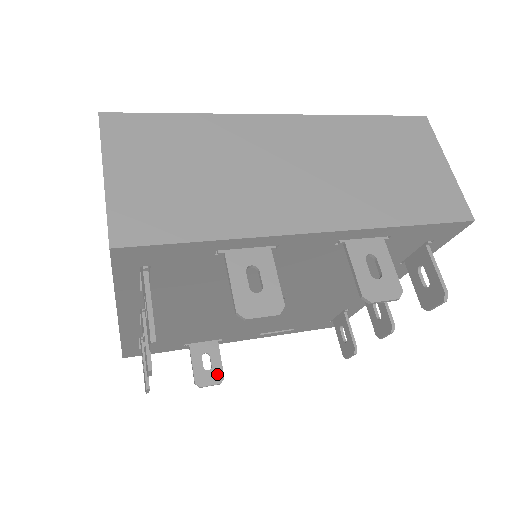
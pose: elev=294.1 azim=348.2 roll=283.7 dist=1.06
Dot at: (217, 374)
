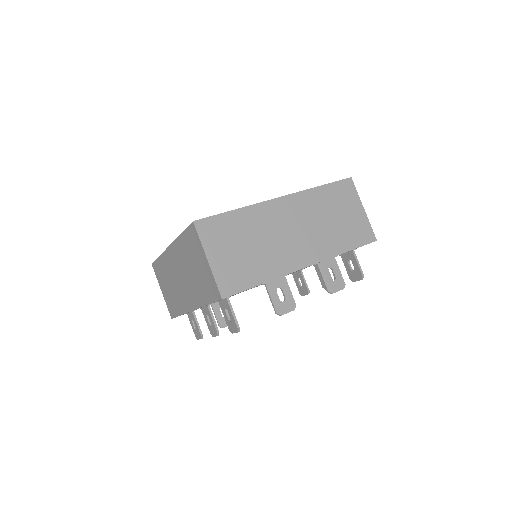
Dot at: occluded
